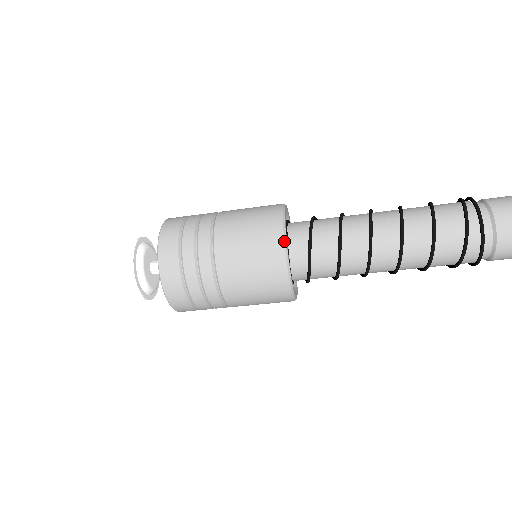
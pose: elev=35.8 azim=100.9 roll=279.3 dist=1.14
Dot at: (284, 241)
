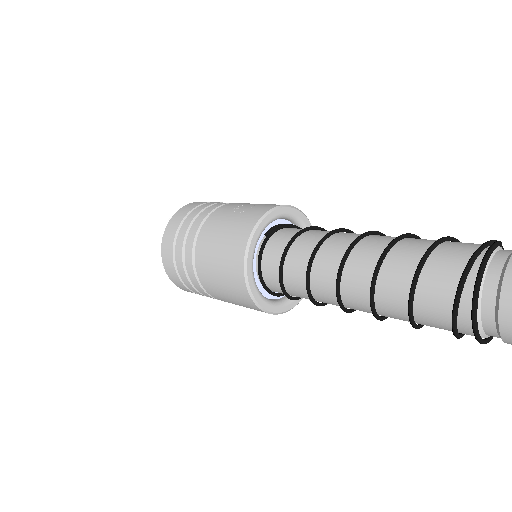
Dot at: (251, 298)
